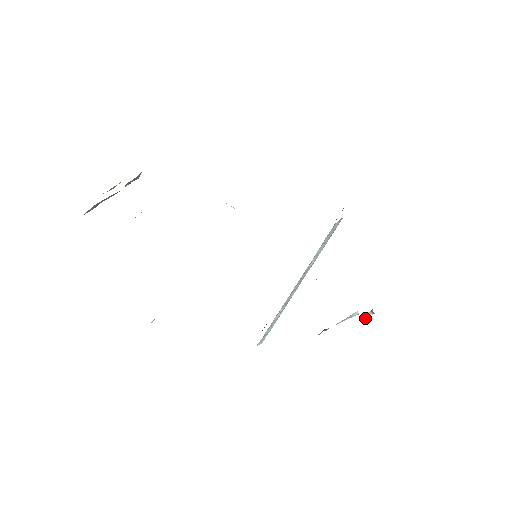
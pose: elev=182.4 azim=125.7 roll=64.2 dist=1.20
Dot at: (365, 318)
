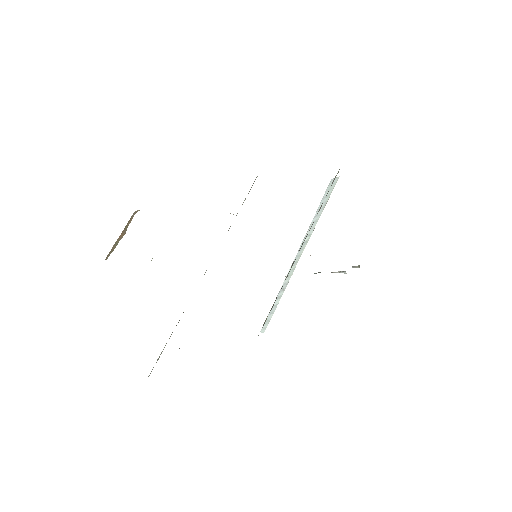
Dot at: occluded
